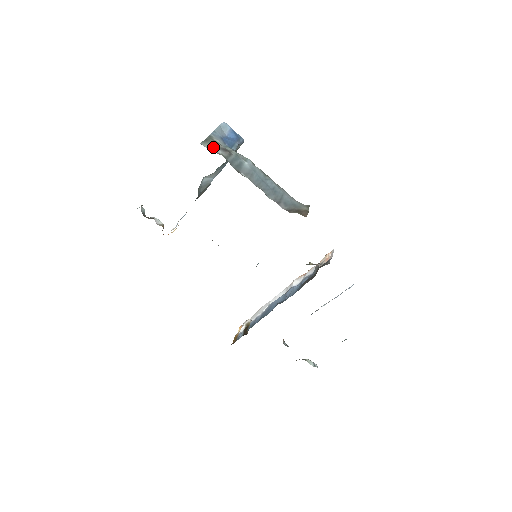
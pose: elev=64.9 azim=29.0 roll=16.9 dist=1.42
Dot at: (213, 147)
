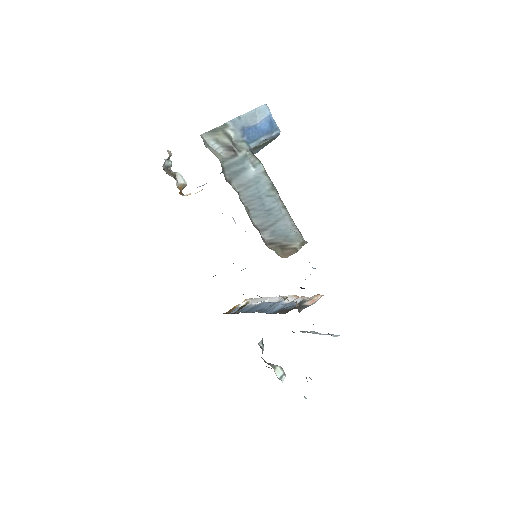
Dot at: (216, 142)
